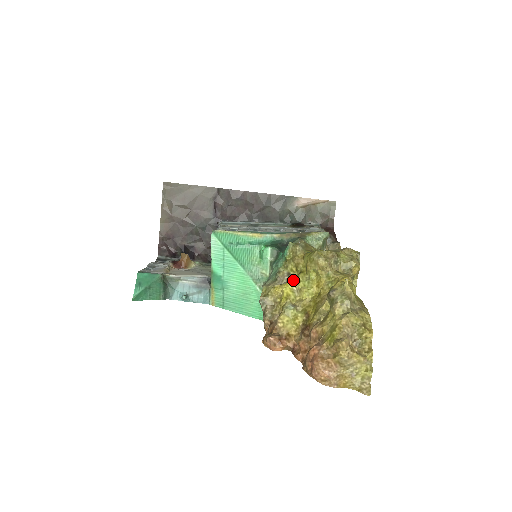
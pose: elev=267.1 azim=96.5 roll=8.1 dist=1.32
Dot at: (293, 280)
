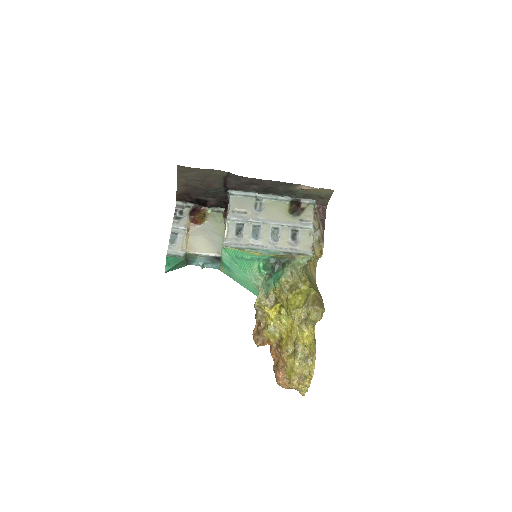
Dot at: (278, 302)
